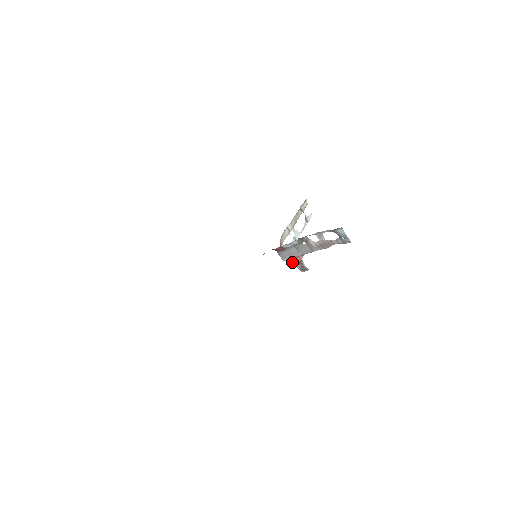
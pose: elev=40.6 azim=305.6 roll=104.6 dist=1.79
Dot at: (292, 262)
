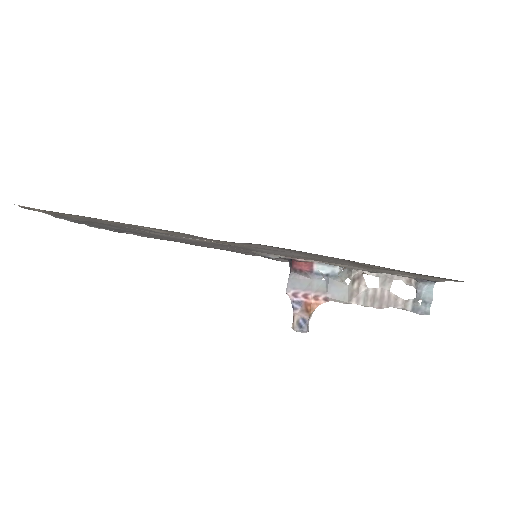
Dot at: (296, 303)
